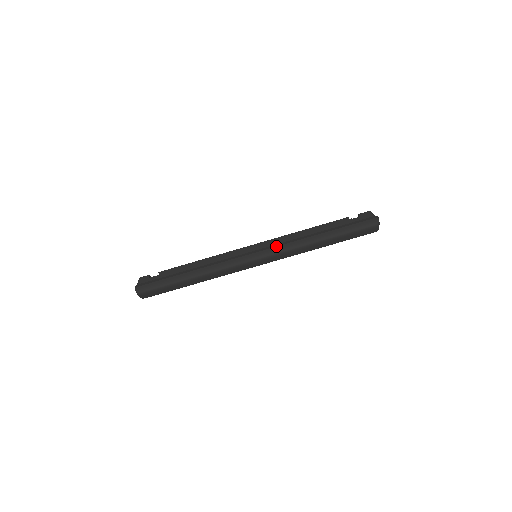
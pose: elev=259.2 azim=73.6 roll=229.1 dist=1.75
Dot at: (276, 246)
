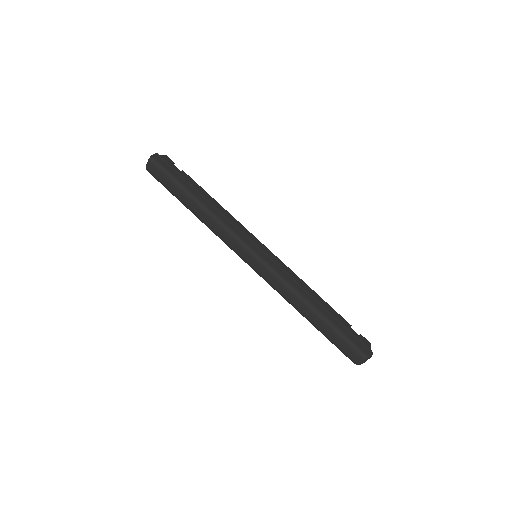
Dot at: (280, 268)
